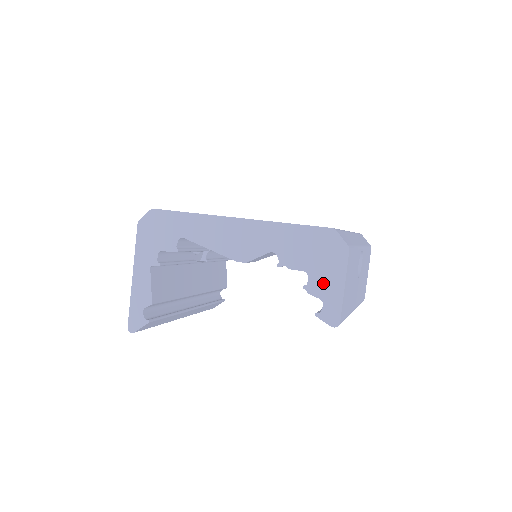
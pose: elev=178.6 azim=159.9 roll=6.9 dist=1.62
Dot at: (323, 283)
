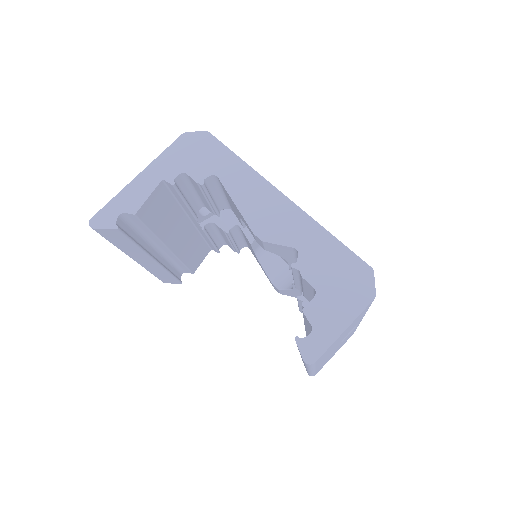
Dot at: (326, 312)
